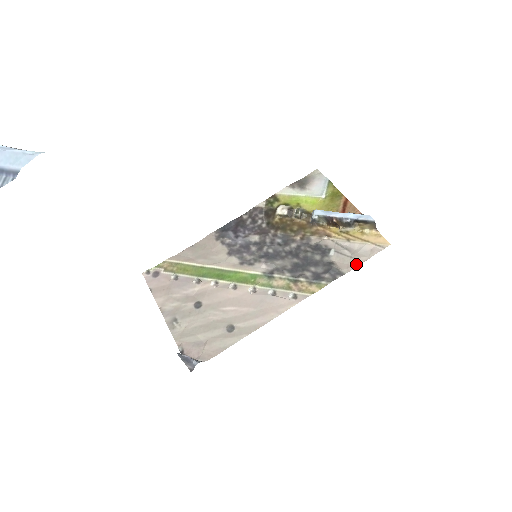
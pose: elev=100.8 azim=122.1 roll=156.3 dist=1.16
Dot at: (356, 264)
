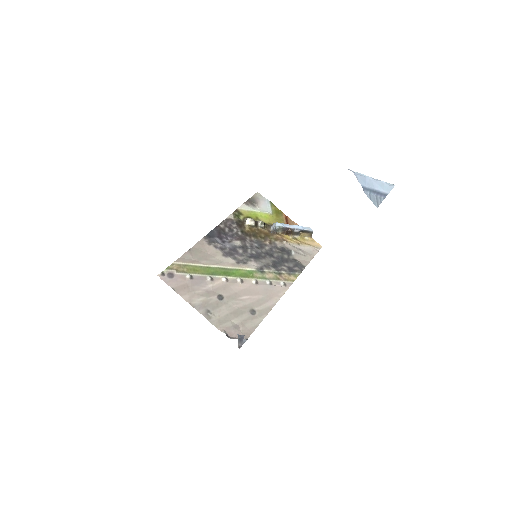
Dot at: (309, 260)
